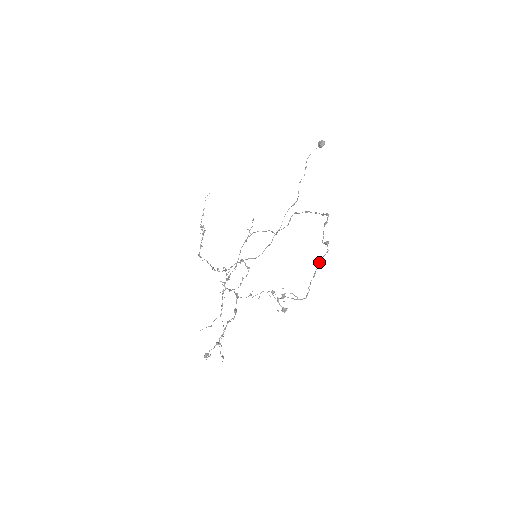
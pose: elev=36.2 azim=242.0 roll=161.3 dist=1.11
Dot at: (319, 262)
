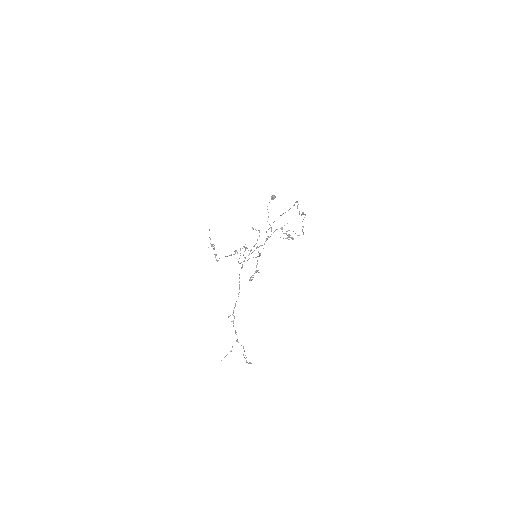
Dot at: occluded
